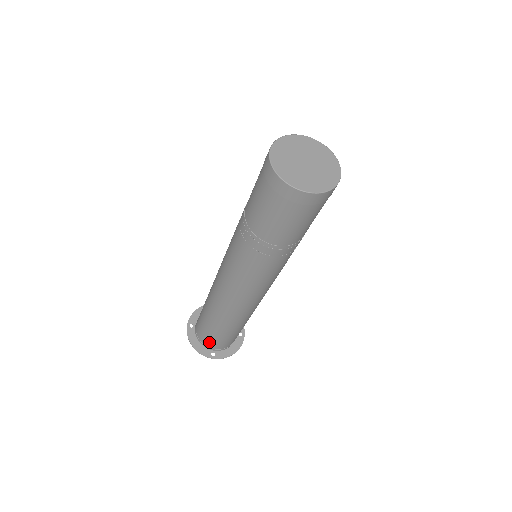
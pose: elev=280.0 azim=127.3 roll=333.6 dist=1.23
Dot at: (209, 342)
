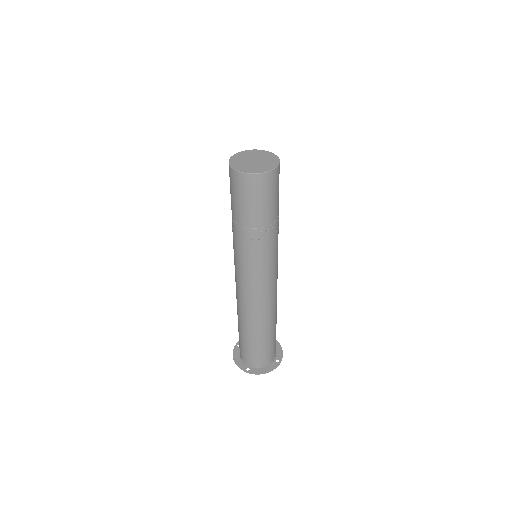
Dot at: (244, 354)
